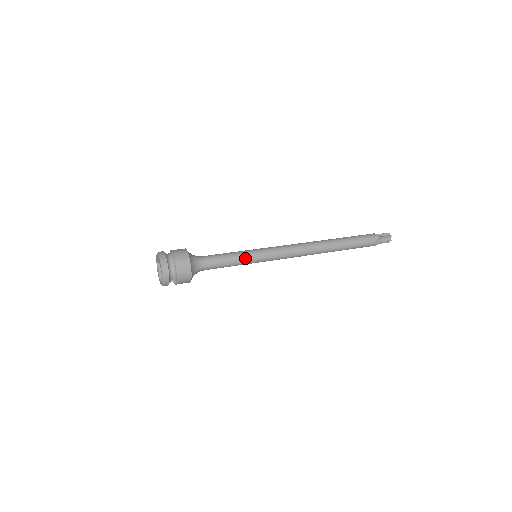
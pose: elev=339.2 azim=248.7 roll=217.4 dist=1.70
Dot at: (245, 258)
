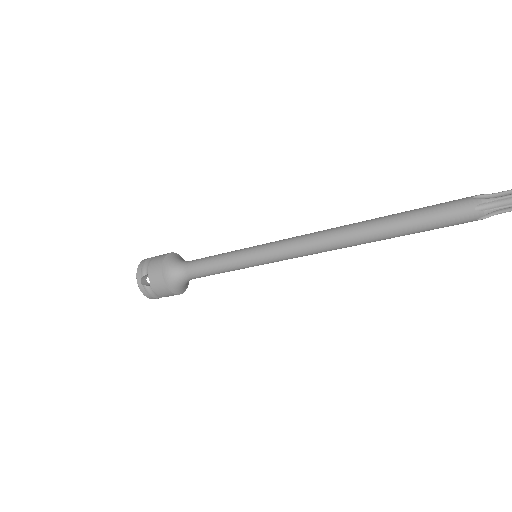
Dot at: (235, 251)
